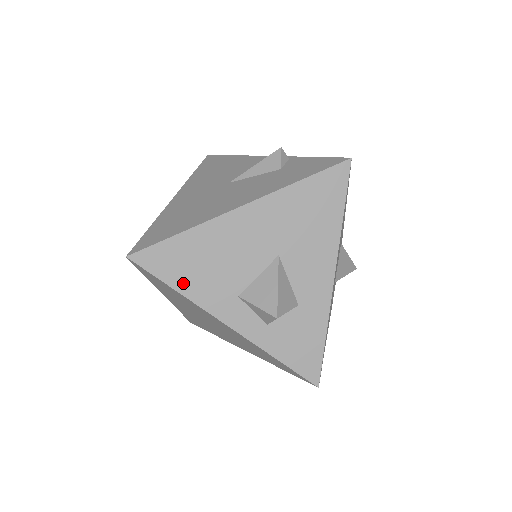
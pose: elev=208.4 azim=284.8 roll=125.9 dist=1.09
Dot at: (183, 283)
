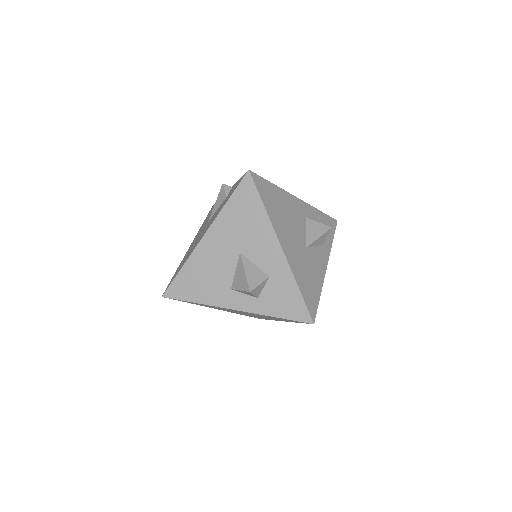
Dot at: (197, 297)
